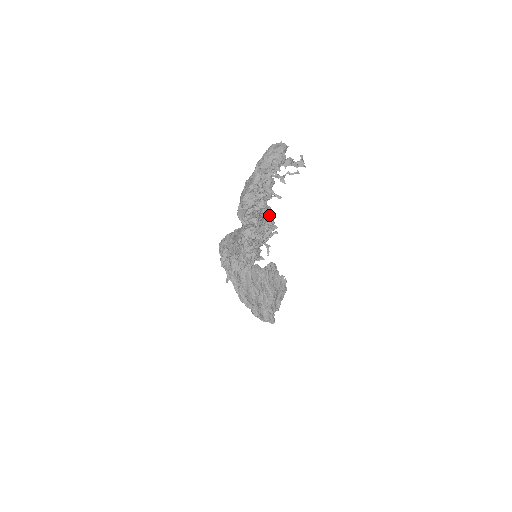
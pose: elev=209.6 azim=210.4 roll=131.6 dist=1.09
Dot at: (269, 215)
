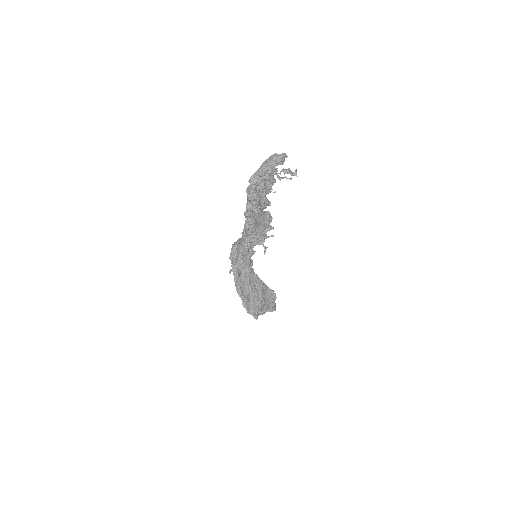
Dot at: (269, 213)
